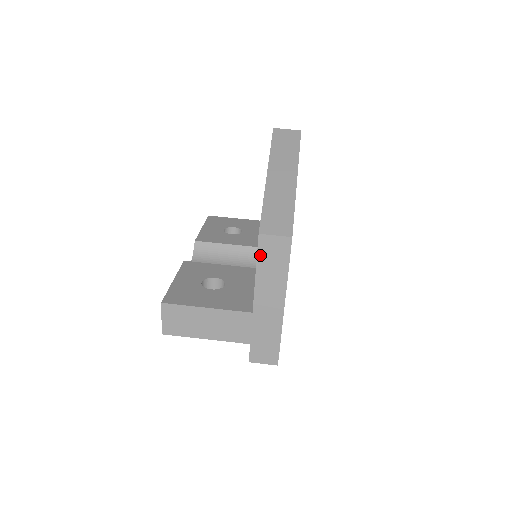
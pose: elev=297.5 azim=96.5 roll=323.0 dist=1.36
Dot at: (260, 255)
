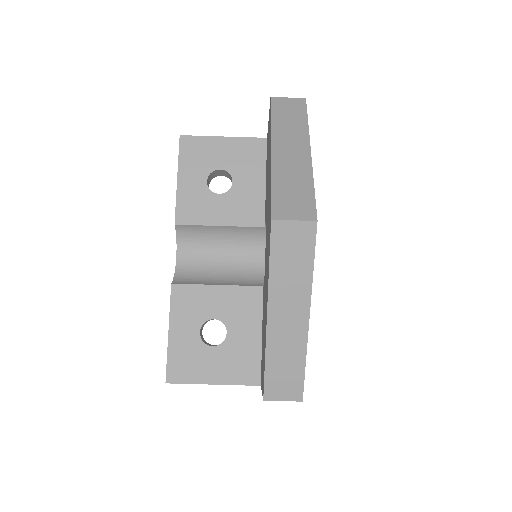
Dot at: occluded
